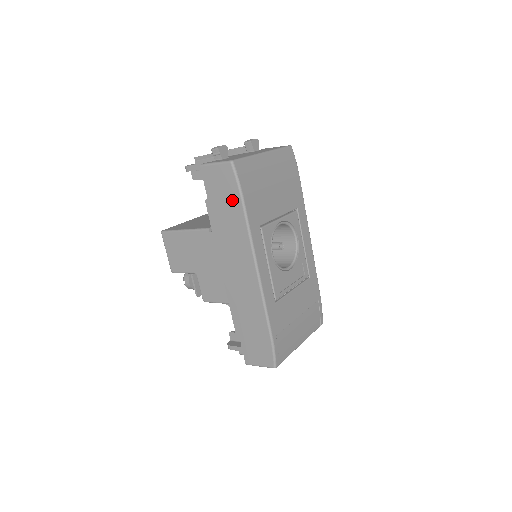
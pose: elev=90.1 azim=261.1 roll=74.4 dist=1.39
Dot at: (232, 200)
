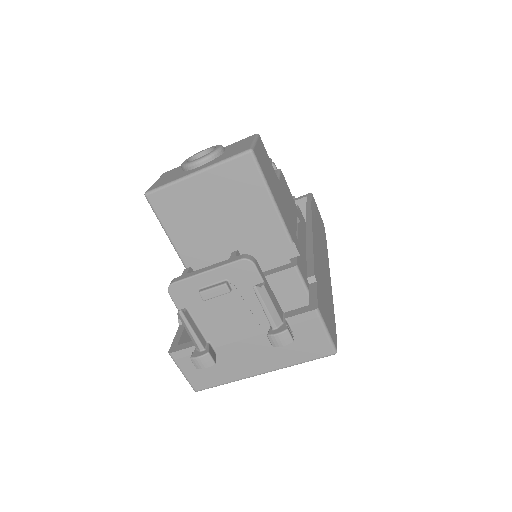
Dot at: occluded
